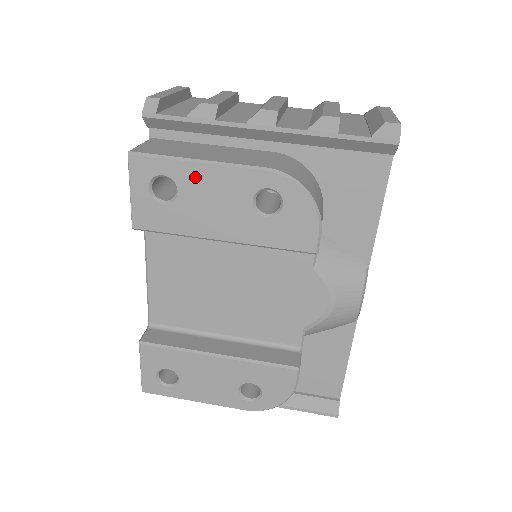
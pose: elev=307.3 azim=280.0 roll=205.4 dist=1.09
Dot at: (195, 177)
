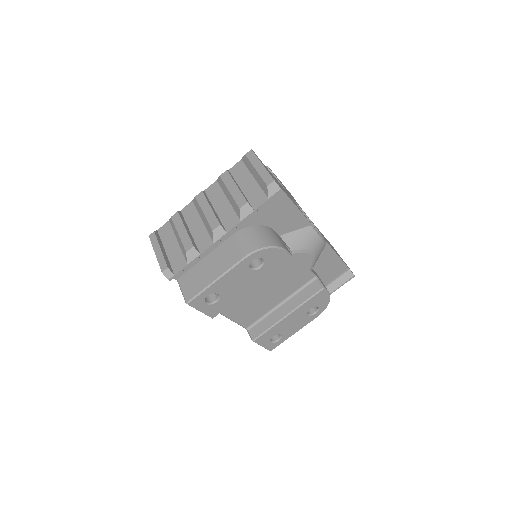
Dot at: (221, 285)
